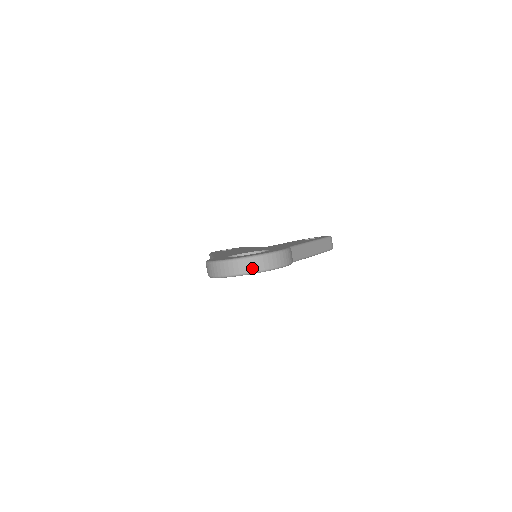
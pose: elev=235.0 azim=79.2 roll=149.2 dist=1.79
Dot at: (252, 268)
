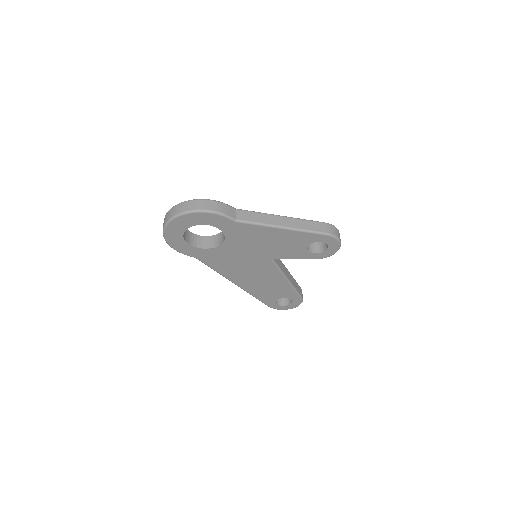
Dot at: (174, 213)
